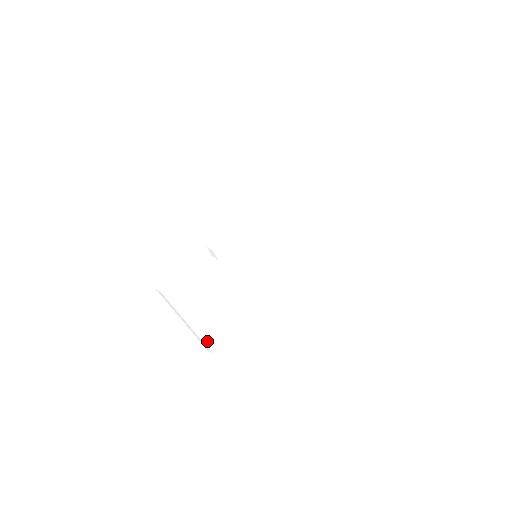
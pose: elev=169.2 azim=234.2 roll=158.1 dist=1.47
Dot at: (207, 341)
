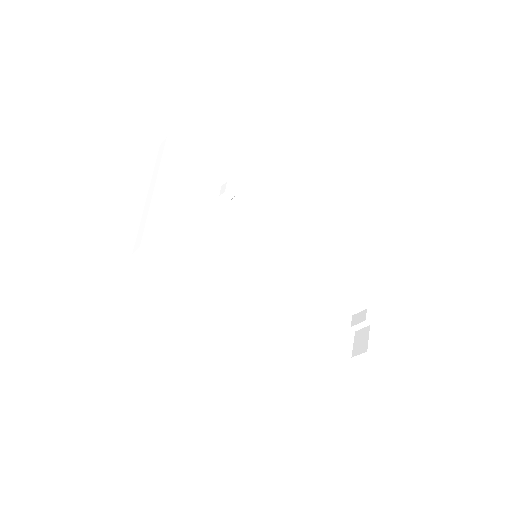
Dot at: (151, 226)
